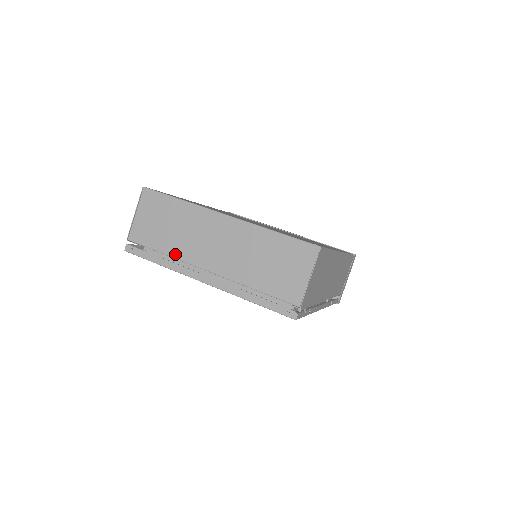
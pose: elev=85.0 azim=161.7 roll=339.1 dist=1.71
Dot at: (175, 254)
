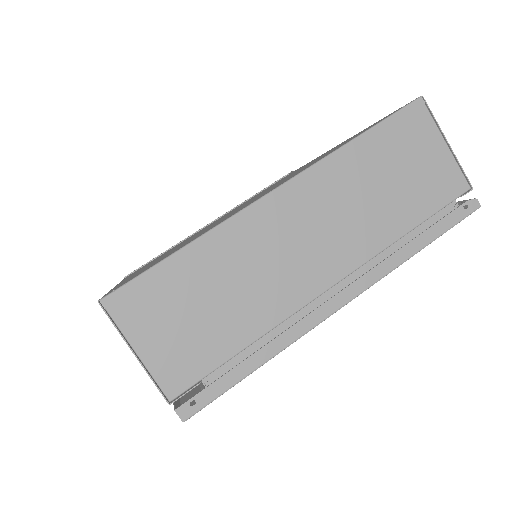
Dot at: (267, 323)
